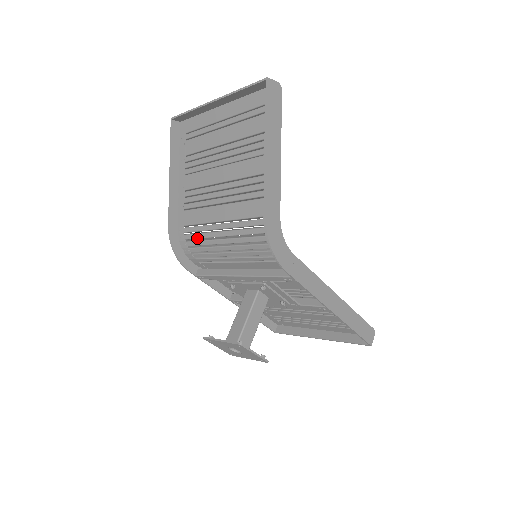
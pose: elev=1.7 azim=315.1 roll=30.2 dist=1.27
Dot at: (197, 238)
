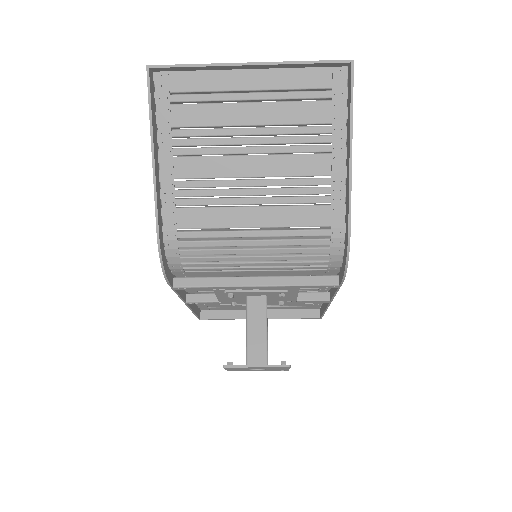
Dot at: (205, 246)
